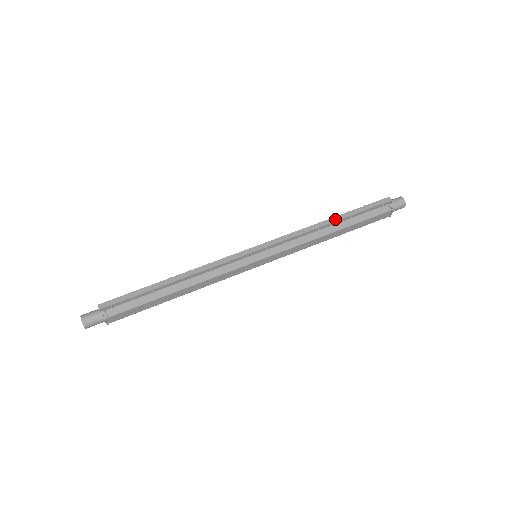
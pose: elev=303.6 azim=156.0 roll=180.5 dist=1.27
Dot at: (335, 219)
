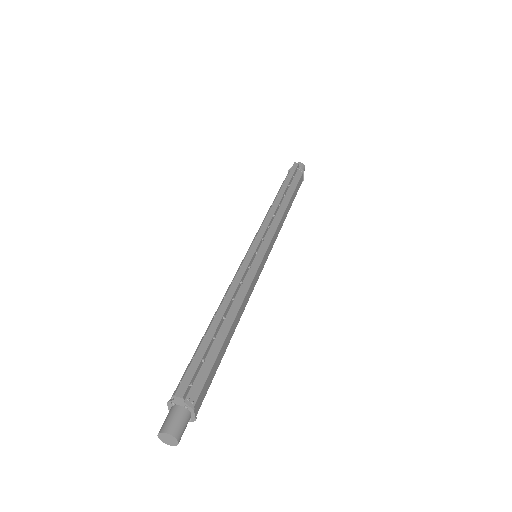
Dot at: (282, 192)
